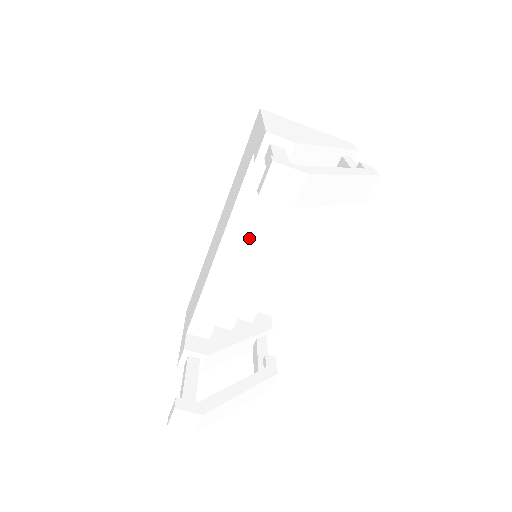
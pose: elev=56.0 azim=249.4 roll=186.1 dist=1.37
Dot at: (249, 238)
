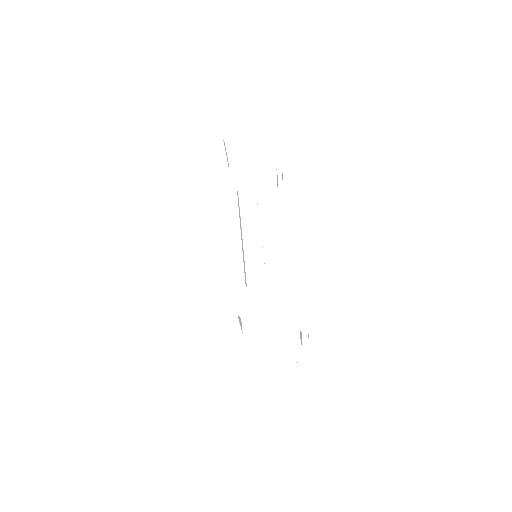
Dot at: (240, 234)
